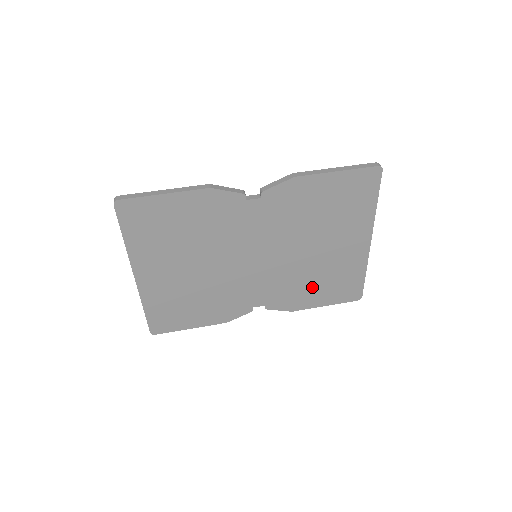
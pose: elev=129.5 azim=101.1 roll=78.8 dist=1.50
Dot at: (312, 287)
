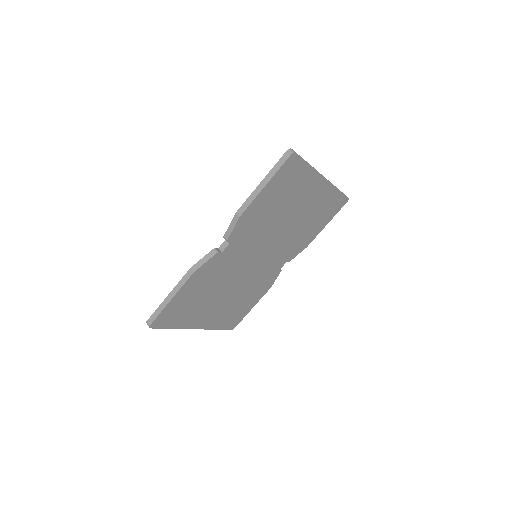
Dot at: (308, 229)
